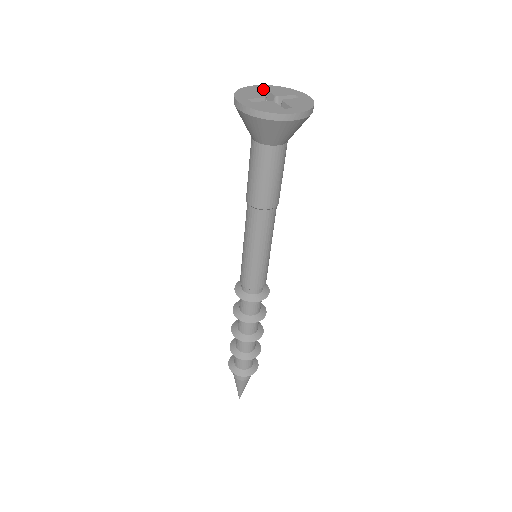
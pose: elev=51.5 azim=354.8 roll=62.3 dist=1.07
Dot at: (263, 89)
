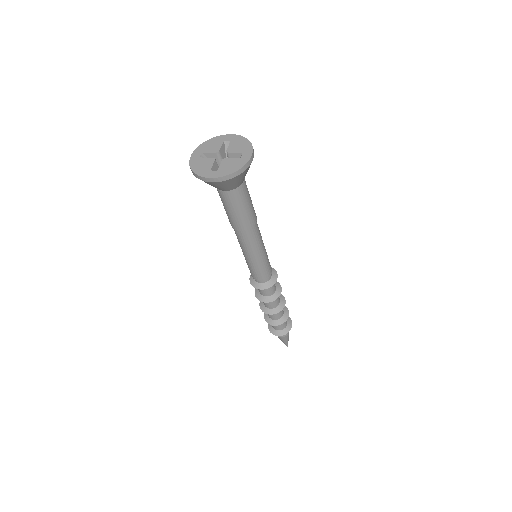
Dot at: (201, 154)
